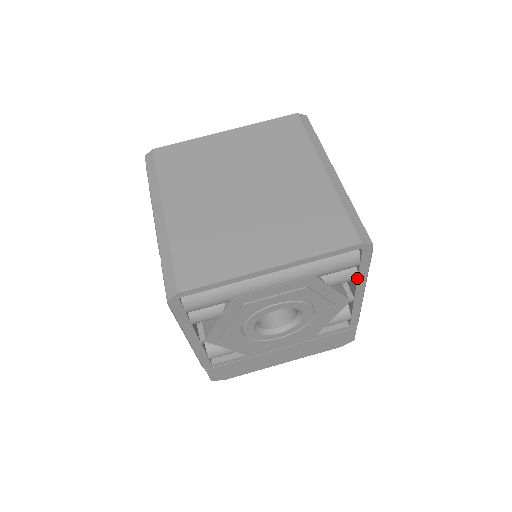
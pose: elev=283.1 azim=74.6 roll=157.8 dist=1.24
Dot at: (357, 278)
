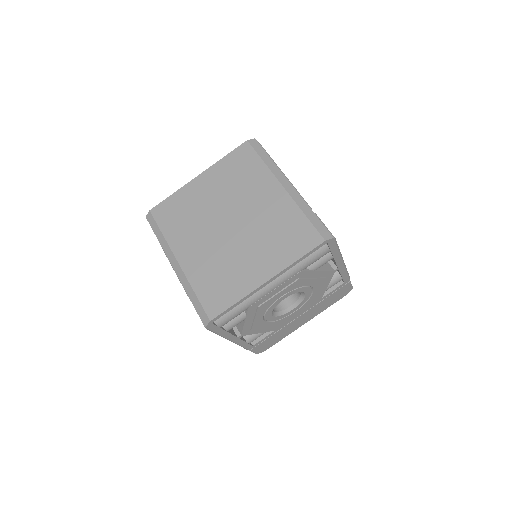
Dot at: (333, 258)
